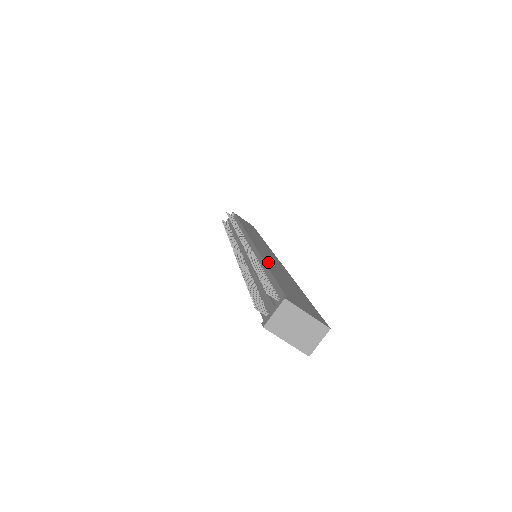
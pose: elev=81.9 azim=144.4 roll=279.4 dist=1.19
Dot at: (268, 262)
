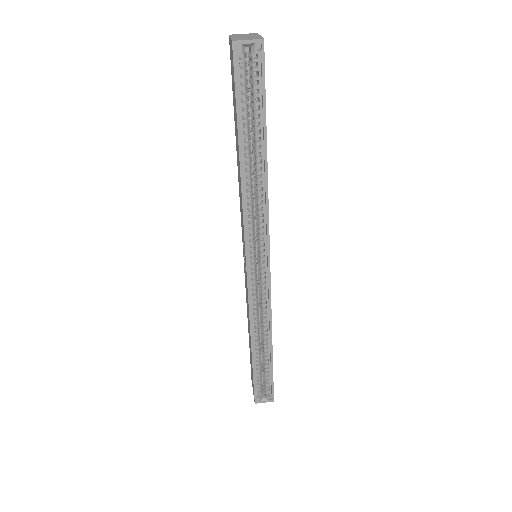
Dot at: occluded
